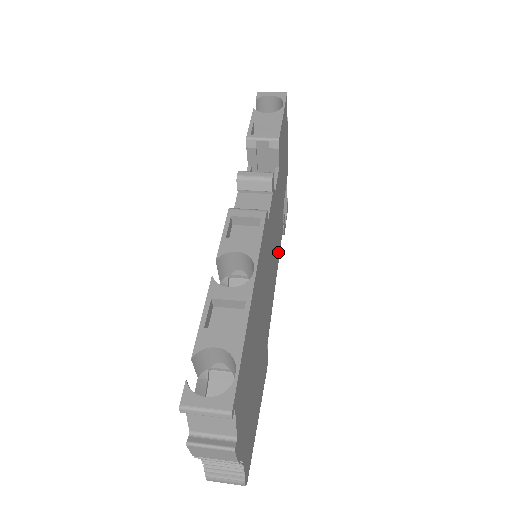
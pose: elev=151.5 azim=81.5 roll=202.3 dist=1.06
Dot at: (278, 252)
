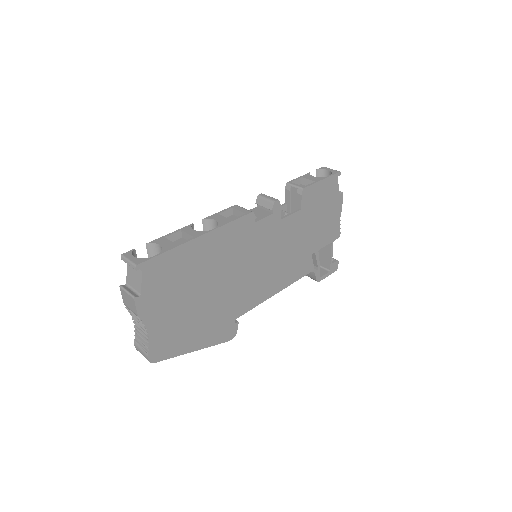
Dot at: (290, 277)
